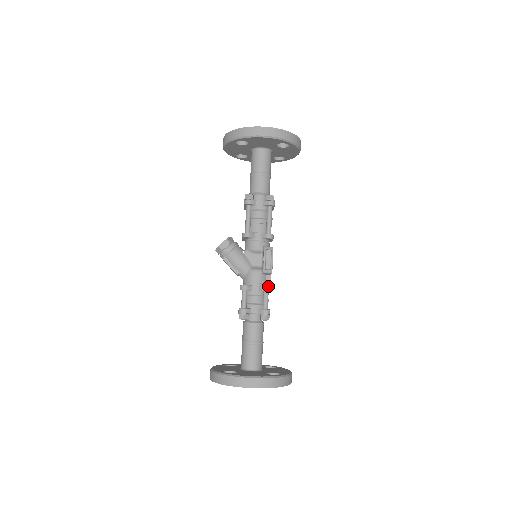
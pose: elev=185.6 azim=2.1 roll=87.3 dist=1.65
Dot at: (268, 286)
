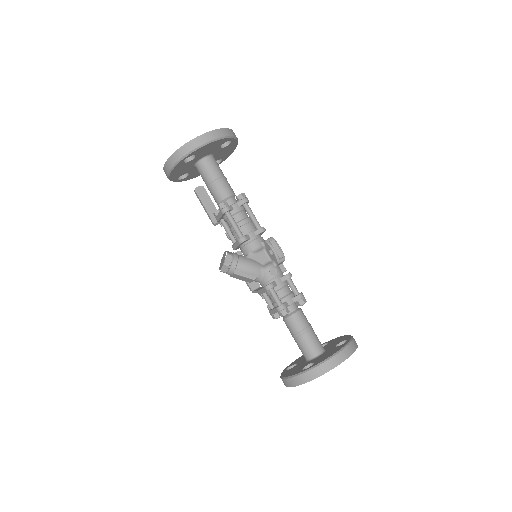
Dot at: (288, 273)
